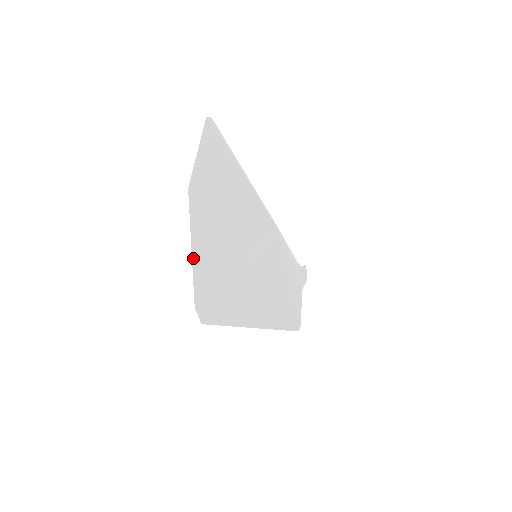
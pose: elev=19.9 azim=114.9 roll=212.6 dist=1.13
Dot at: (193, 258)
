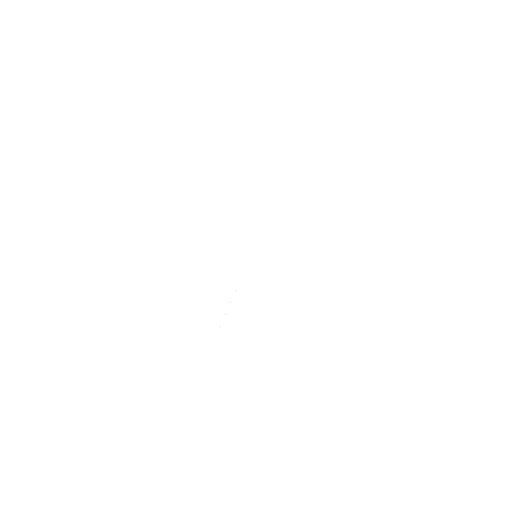
Dot at: occluded
